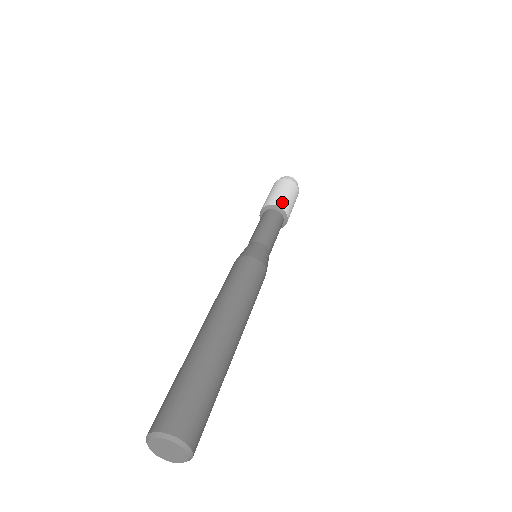
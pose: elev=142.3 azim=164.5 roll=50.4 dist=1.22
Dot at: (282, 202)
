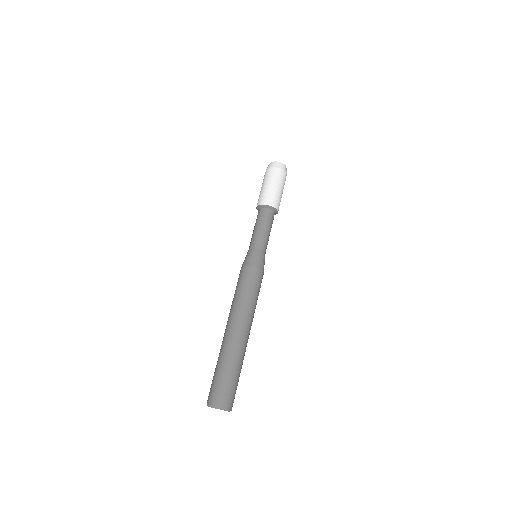
Dot at: (273, 200)
